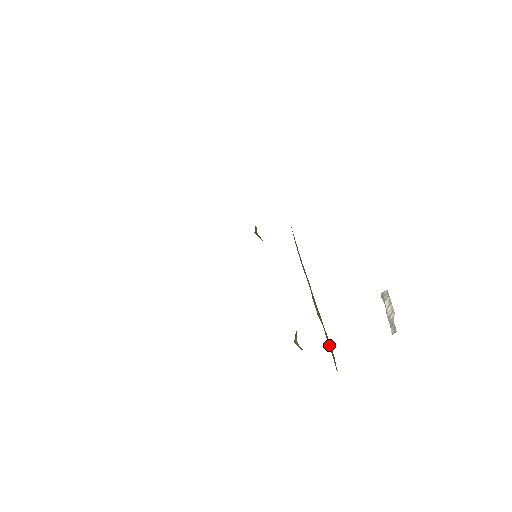
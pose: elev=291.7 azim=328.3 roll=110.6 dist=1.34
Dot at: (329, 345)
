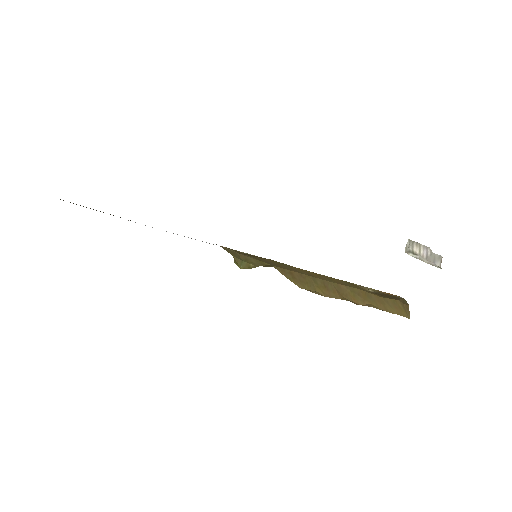
Dot at: (387, 307)
